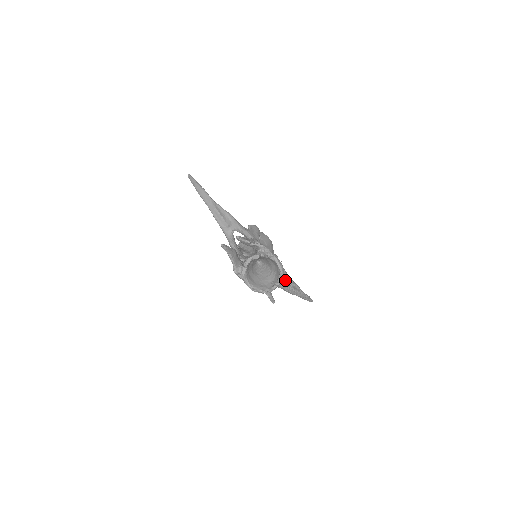
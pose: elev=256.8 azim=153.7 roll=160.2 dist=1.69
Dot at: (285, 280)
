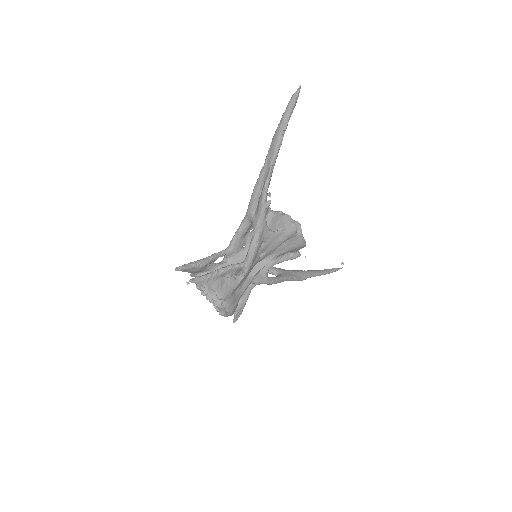
Dot at: (234, 314)
